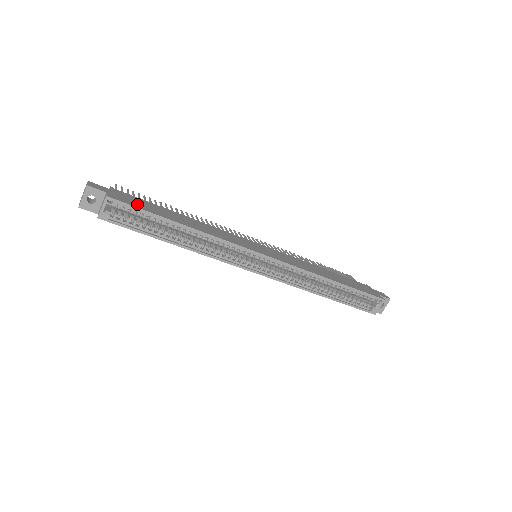
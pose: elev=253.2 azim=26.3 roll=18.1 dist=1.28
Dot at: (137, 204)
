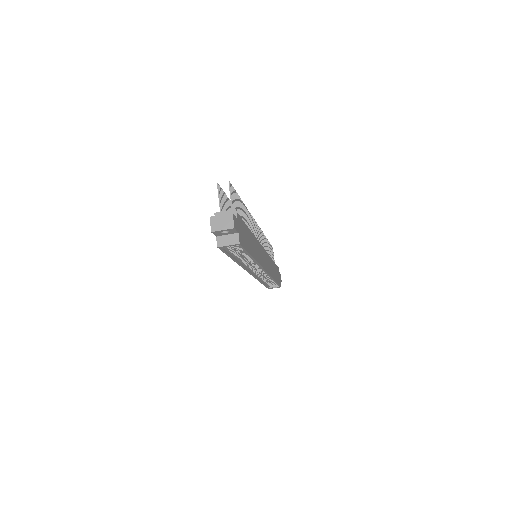
Dot at: (245, 240)
